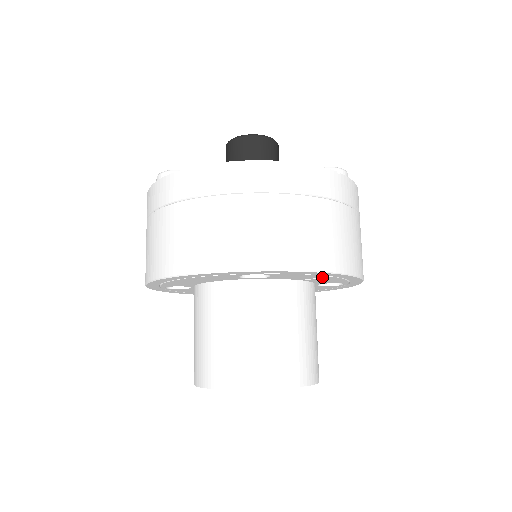
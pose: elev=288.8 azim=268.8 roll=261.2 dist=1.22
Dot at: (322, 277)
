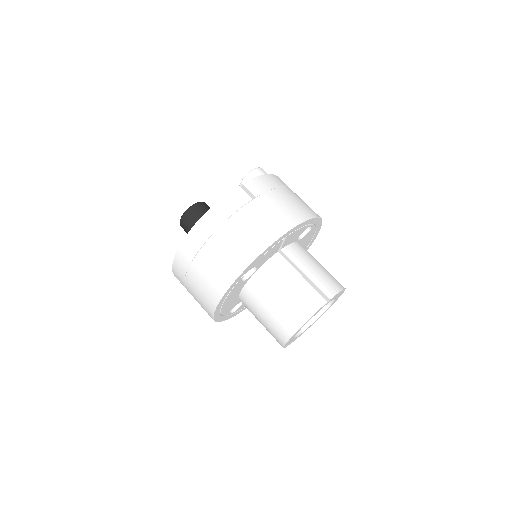
Dot at: (284, 241)
